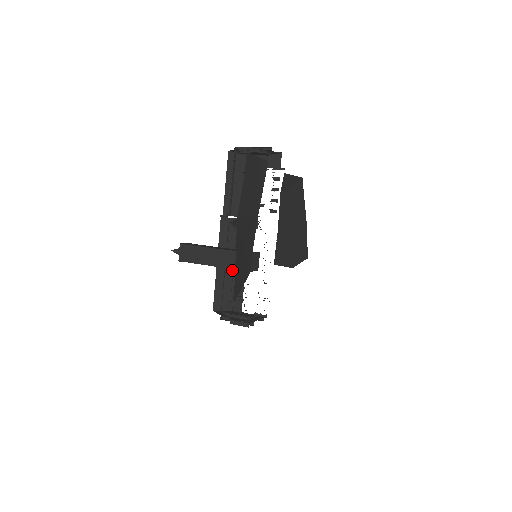
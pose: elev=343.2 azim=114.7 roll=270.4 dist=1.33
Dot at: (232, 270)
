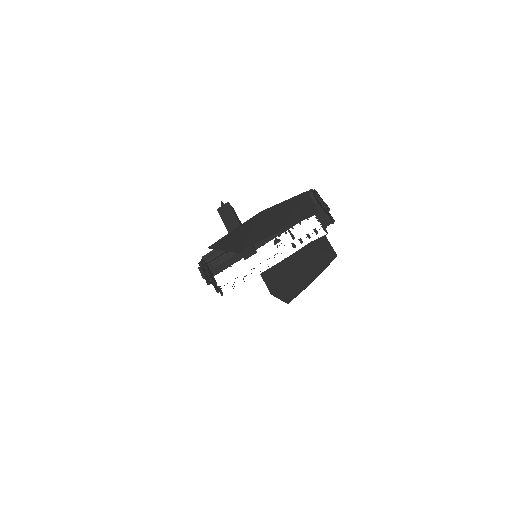
Dot at: occluded
